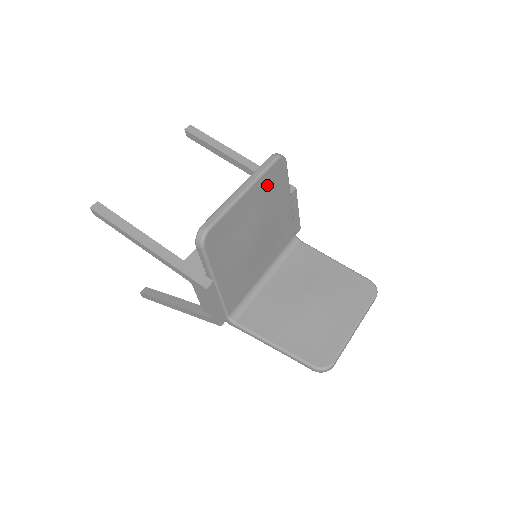
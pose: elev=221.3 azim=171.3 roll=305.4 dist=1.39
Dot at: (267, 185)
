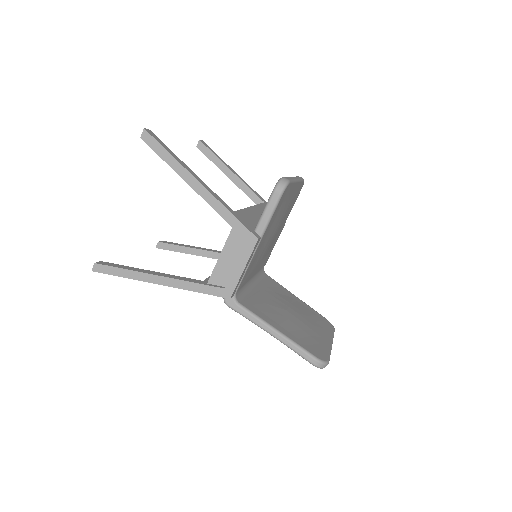
Dot at: (296, 193)
